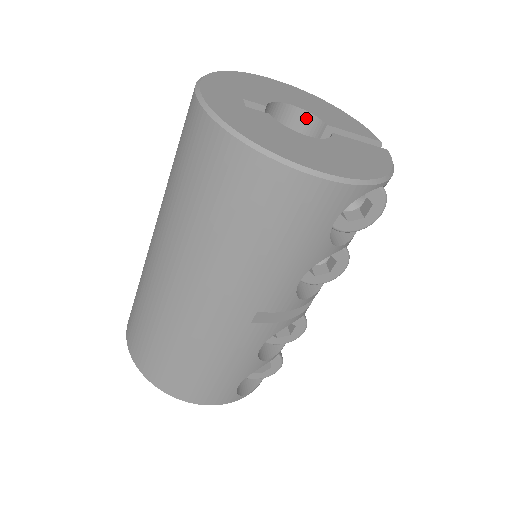
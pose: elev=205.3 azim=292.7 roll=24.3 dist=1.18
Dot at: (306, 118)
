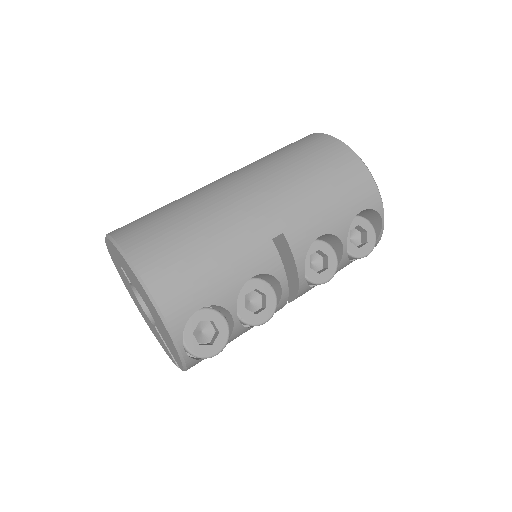
Dot at: occluded
